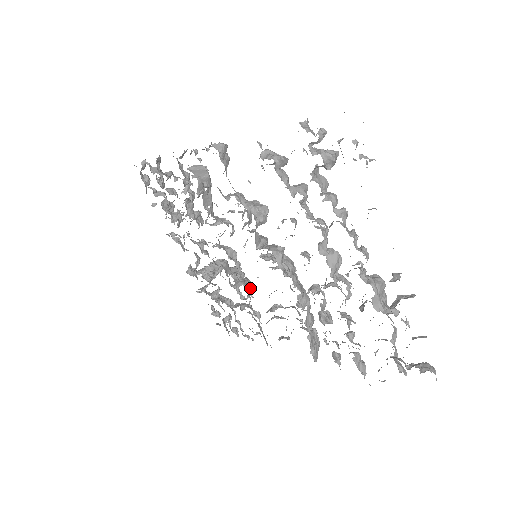
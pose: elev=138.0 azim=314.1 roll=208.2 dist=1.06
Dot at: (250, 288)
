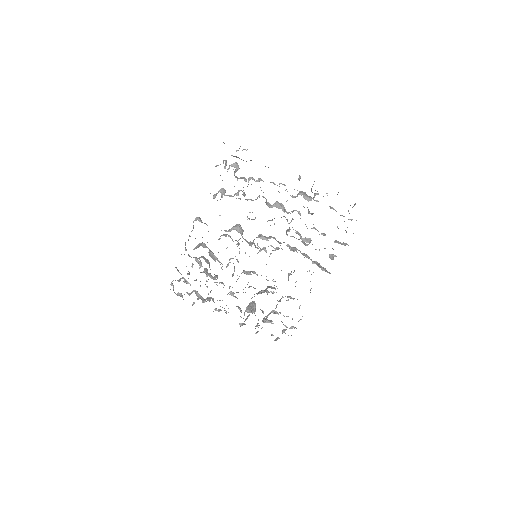
Dot at: (273, 288)
